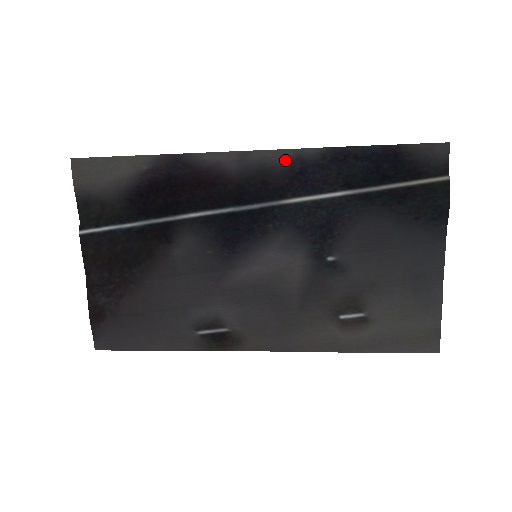
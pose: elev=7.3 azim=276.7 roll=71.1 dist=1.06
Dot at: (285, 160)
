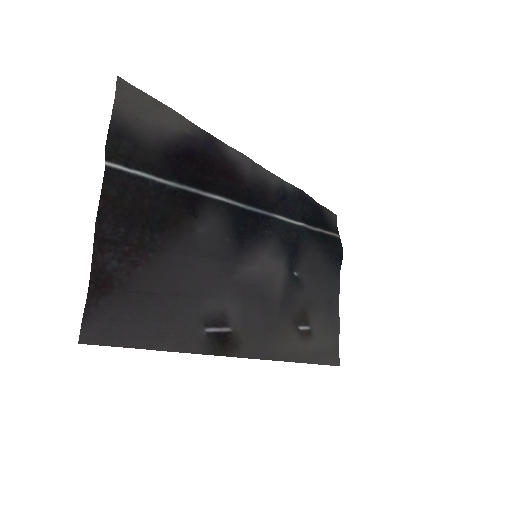
Dot at: (276, 184)
